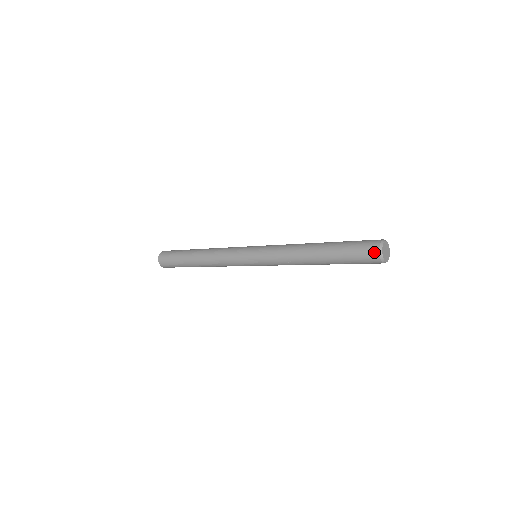
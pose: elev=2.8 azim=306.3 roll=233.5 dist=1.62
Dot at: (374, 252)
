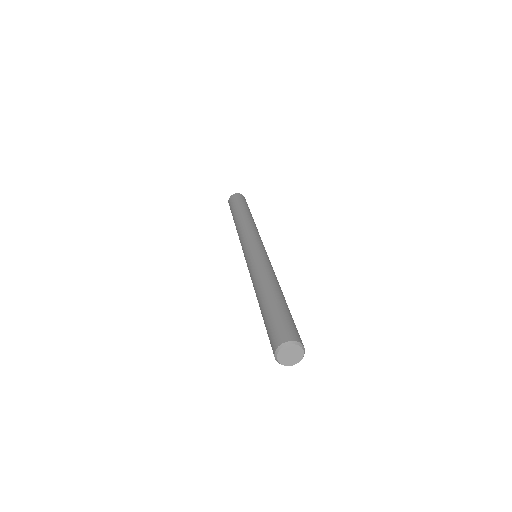
Dot at: occluded
